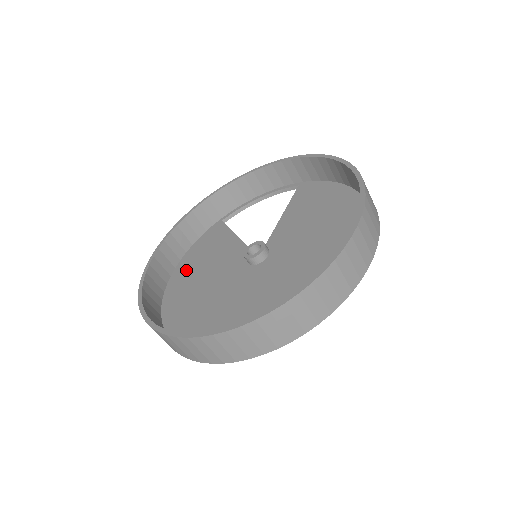
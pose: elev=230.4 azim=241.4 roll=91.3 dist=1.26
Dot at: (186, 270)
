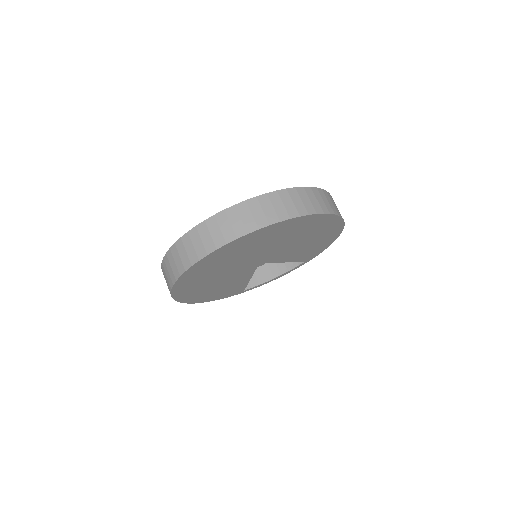
Dot at: occluded
